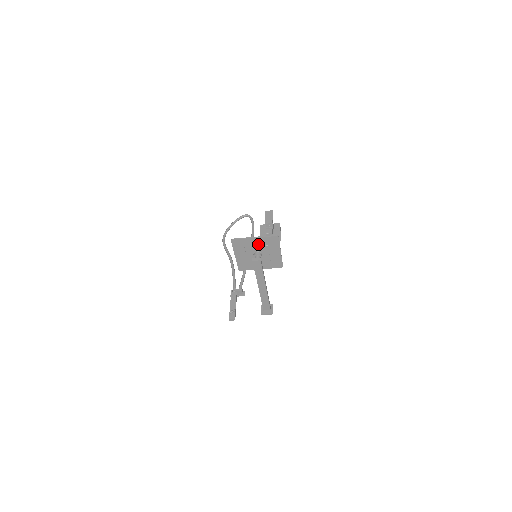
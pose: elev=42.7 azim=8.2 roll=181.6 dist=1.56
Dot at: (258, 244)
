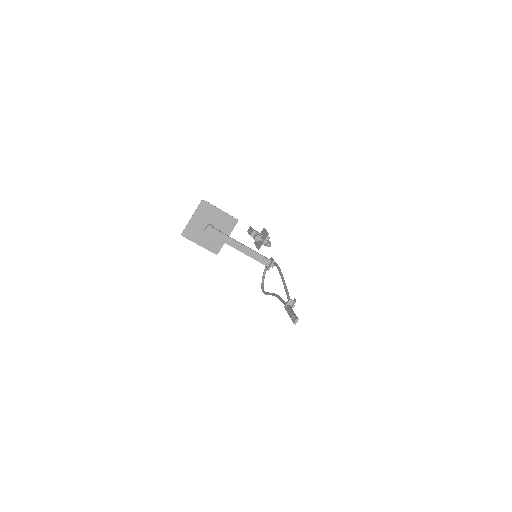
Dot at: (200, 220)
